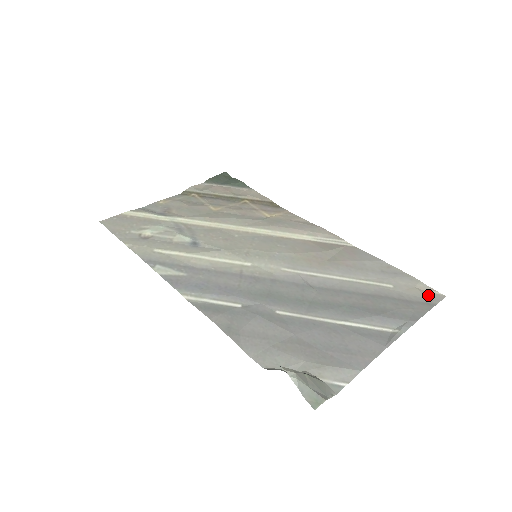
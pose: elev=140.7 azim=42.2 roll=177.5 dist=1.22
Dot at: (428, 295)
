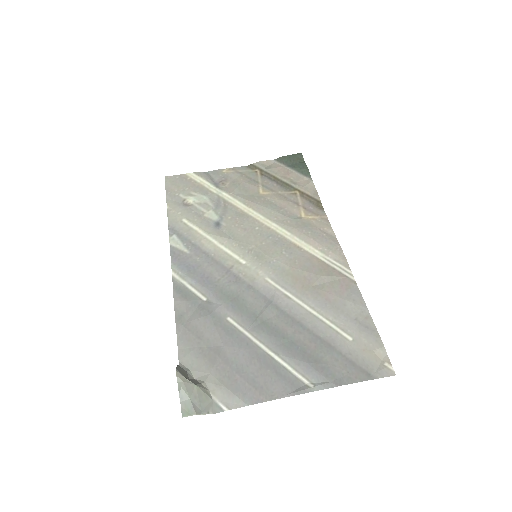
Dot at: (378, 365)
